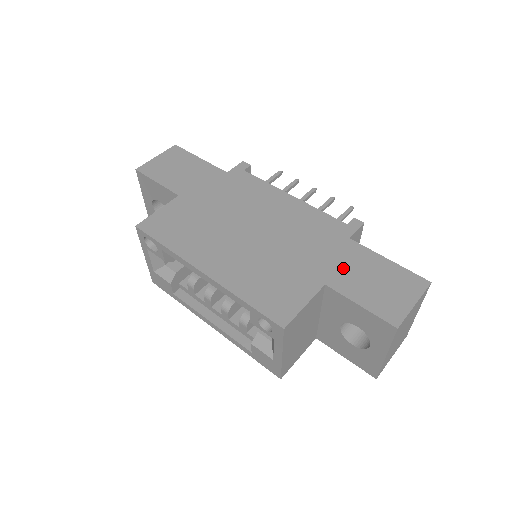
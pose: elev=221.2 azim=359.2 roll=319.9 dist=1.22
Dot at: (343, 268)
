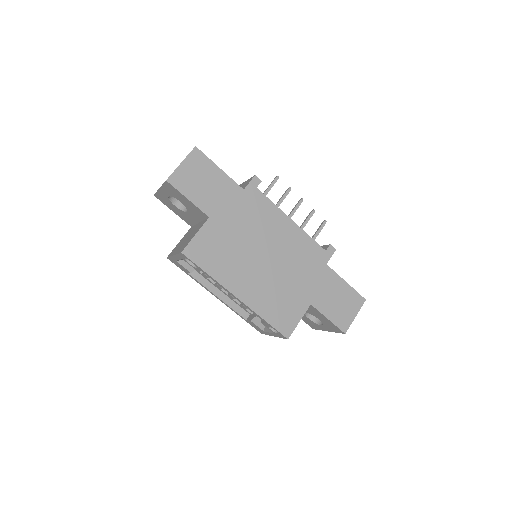
Dot at: (321, 291)
